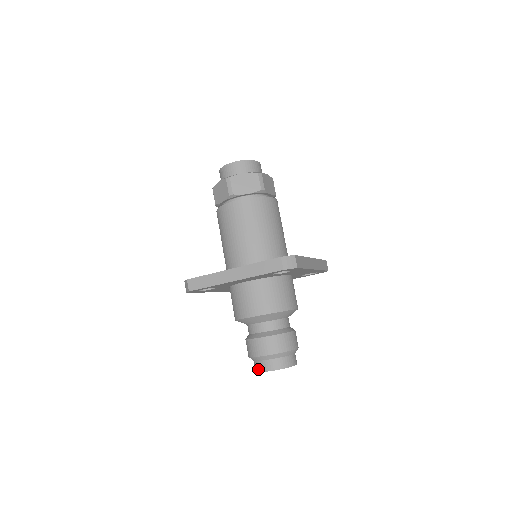
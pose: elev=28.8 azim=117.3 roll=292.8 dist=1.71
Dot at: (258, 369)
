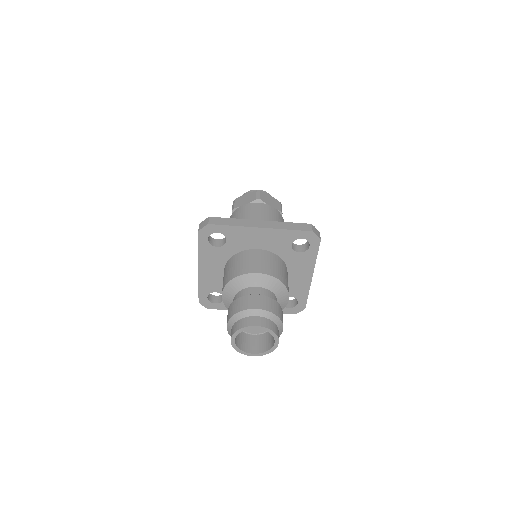
Dot at: (243, 325)
